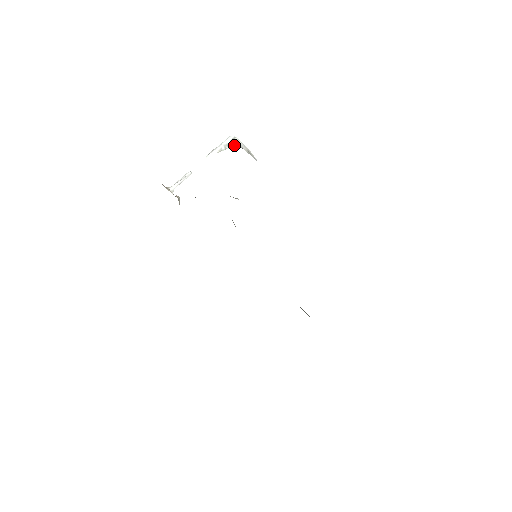
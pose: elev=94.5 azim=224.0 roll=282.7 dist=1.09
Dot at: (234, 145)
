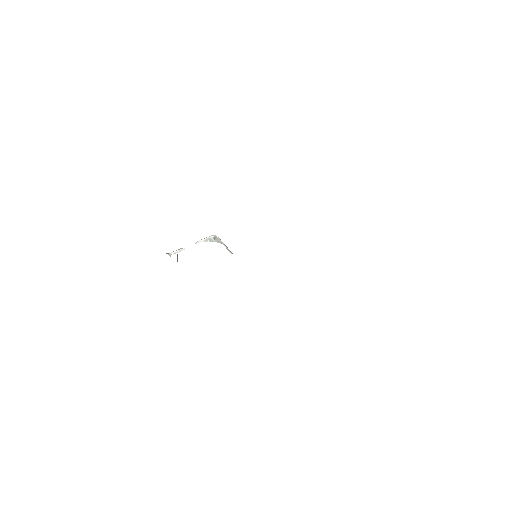
Dot at: (216, 241)
